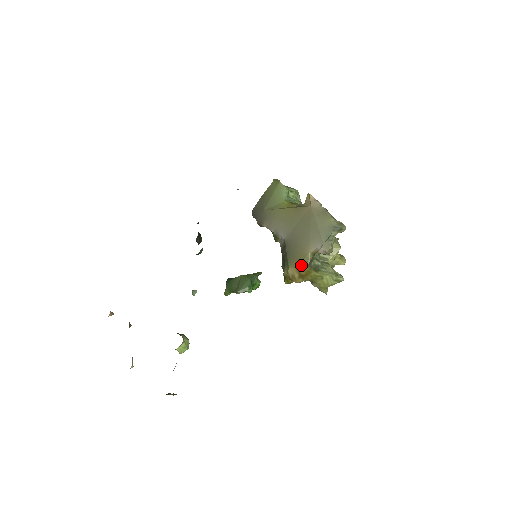
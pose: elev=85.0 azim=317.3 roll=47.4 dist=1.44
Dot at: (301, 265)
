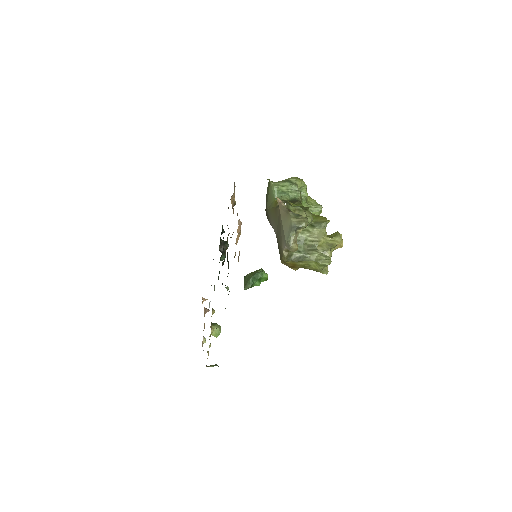
Dot at: (283, 261)
